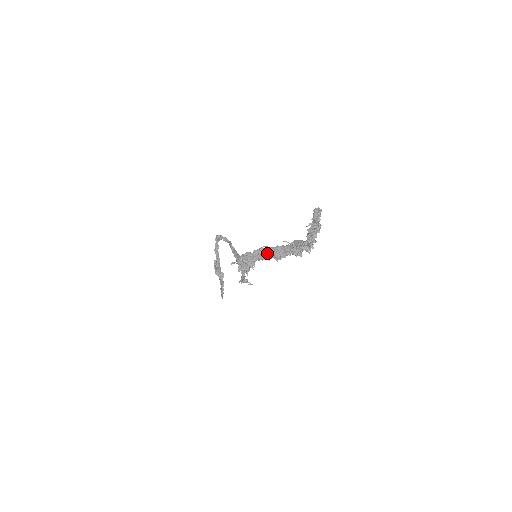
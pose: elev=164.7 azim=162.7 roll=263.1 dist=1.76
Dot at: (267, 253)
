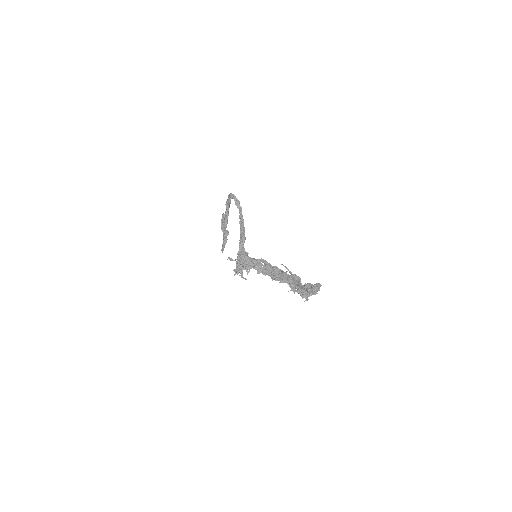
Dot at: (264, 268)
